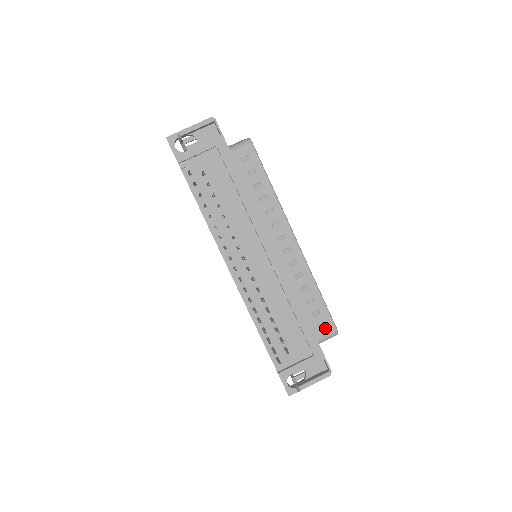
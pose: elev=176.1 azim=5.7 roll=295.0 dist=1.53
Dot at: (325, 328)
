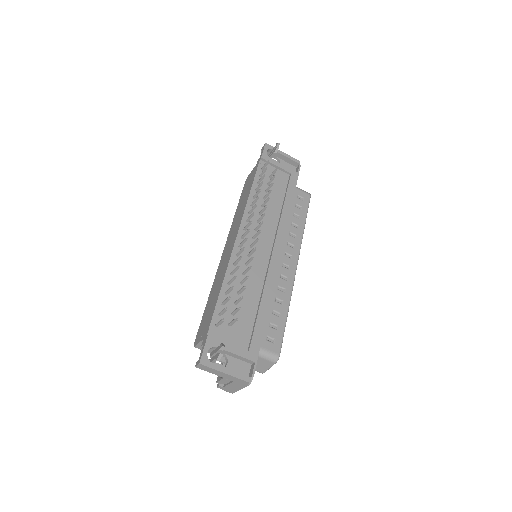
Dot at: (272, 344)
